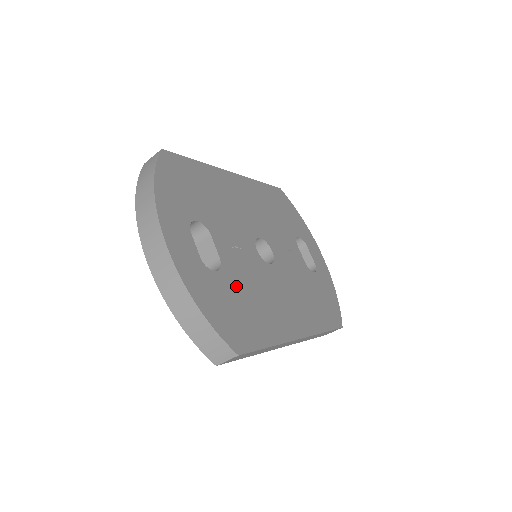
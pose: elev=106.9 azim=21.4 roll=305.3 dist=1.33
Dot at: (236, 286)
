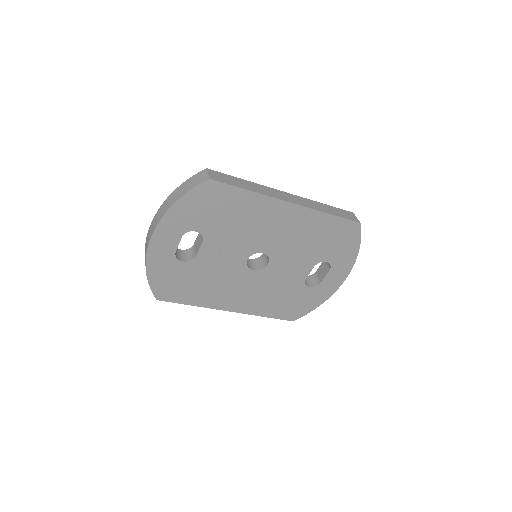
Dot at: (195, 273)
